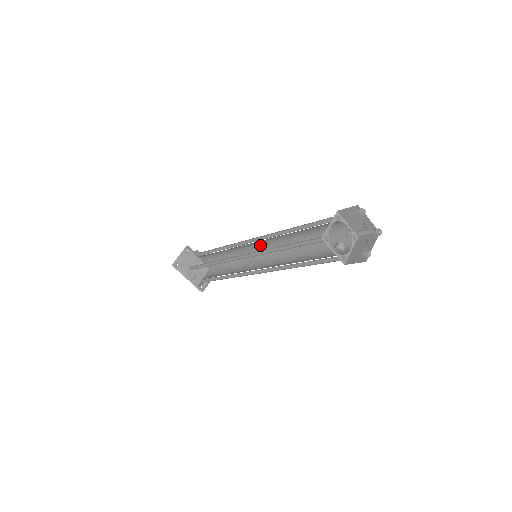
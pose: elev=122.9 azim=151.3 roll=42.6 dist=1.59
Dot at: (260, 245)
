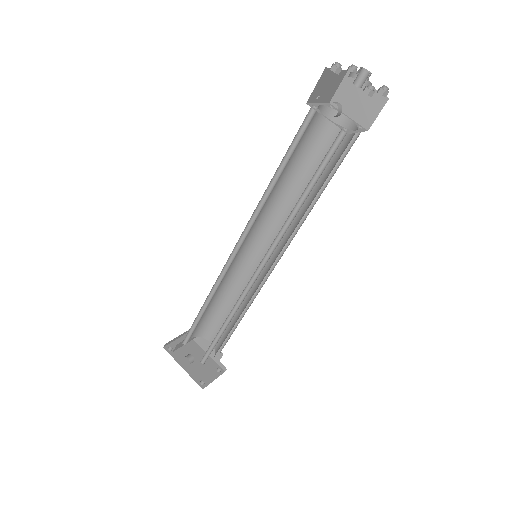
Dot at: (263, 251)
